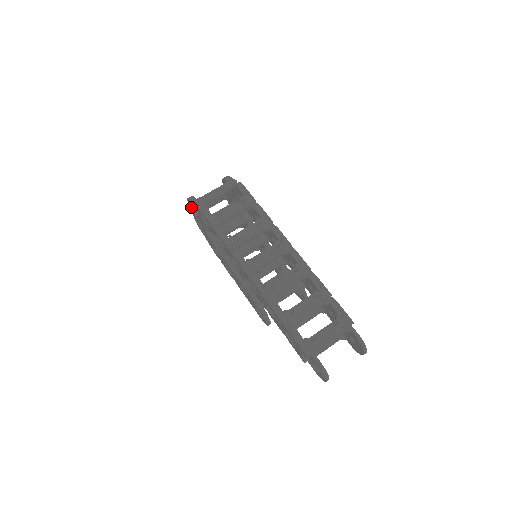
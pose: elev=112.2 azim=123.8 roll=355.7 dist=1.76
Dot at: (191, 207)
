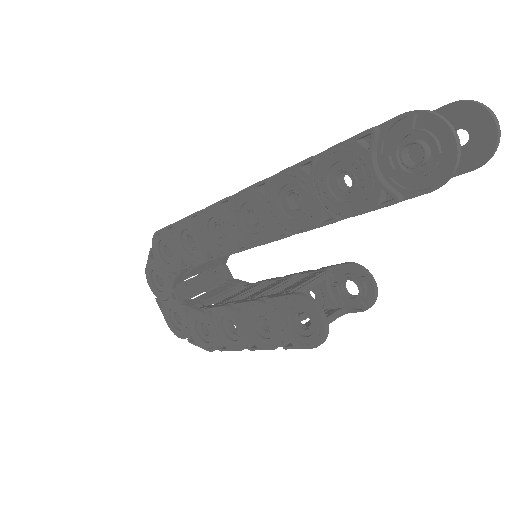
Dot at: (153, 287)
